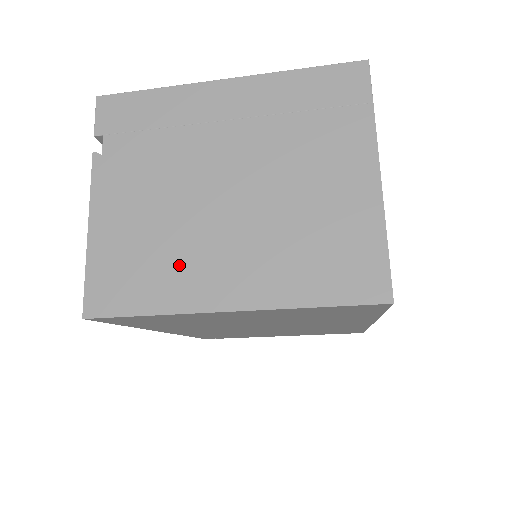
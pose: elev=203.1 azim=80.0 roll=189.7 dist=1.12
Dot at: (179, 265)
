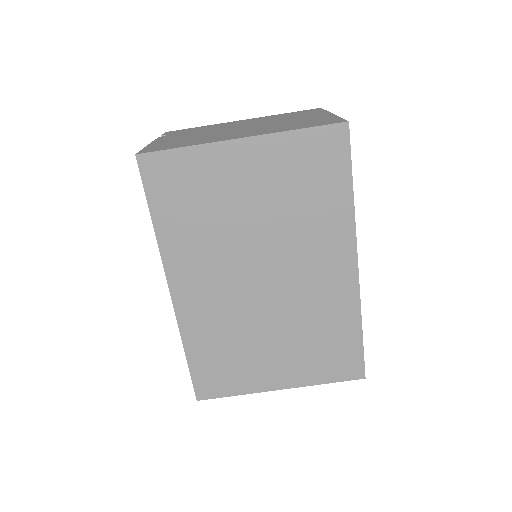
Dot at: (208, 138)
